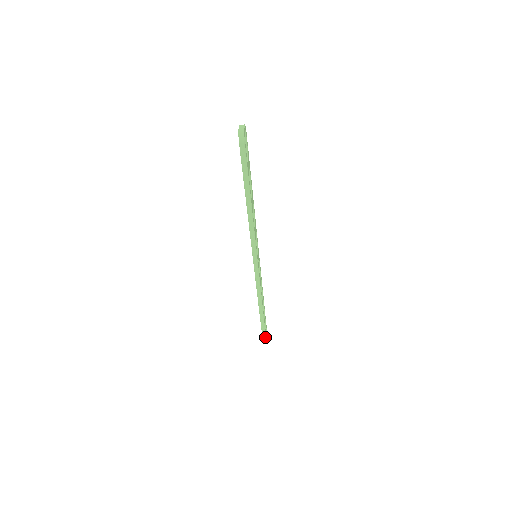
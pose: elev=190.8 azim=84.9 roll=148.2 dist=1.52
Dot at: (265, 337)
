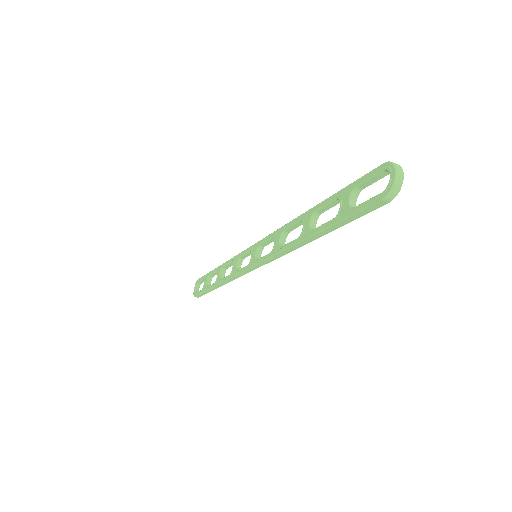
Dot at: (198, 297)
